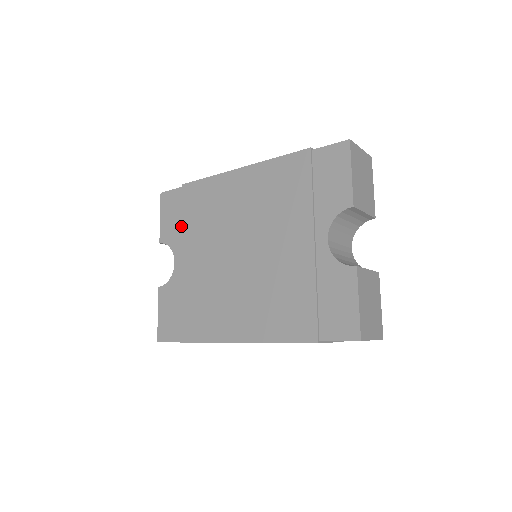
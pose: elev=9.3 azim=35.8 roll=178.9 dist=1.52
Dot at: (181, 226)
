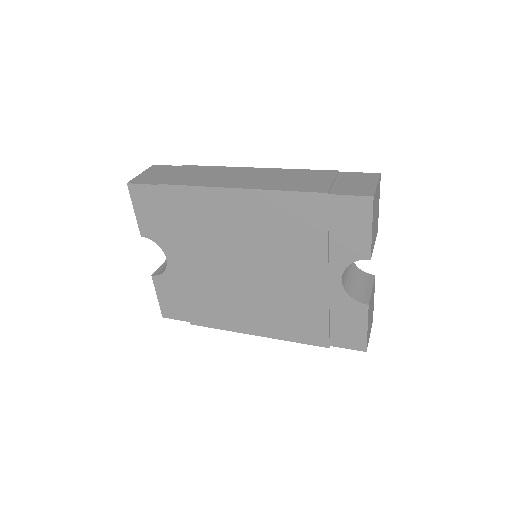
Dot at: (166, 227)
